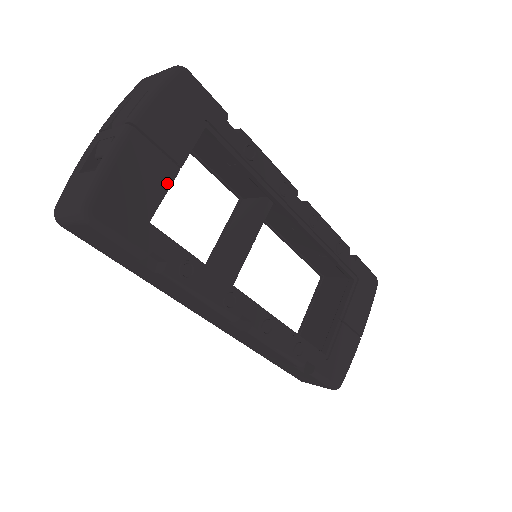
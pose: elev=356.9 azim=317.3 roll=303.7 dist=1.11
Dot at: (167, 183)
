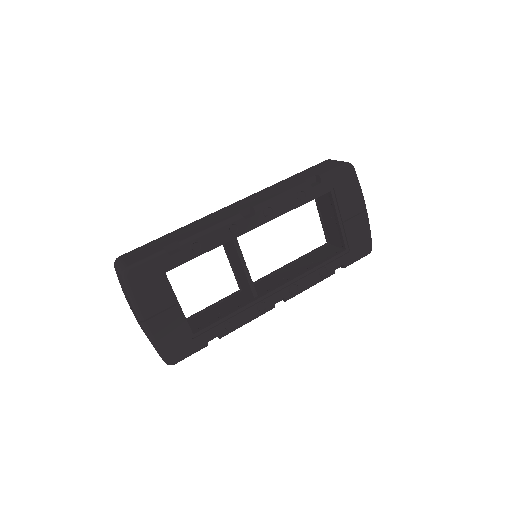
Dot at: (181, 315)
